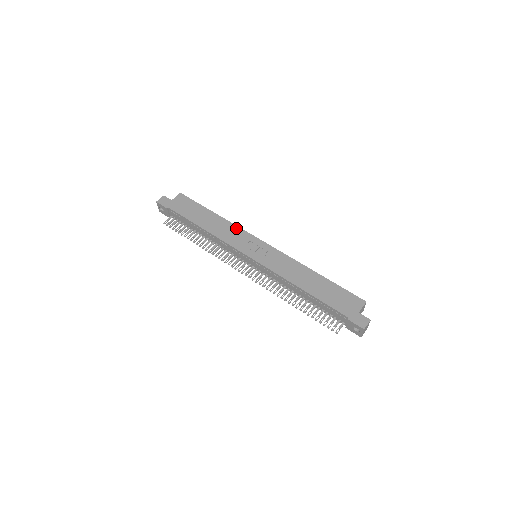
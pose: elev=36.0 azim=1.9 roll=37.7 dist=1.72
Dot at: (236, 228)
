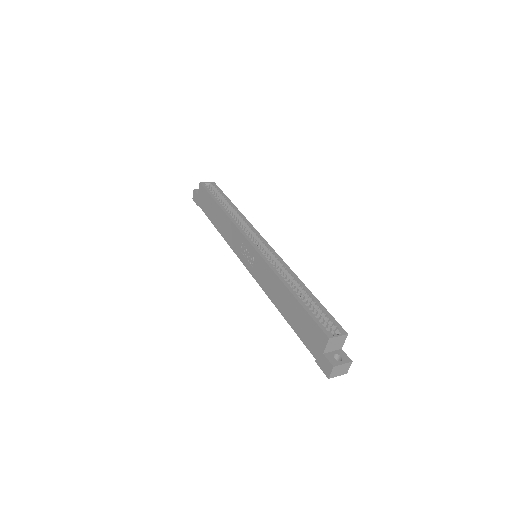
Dot at: (232, 226)
